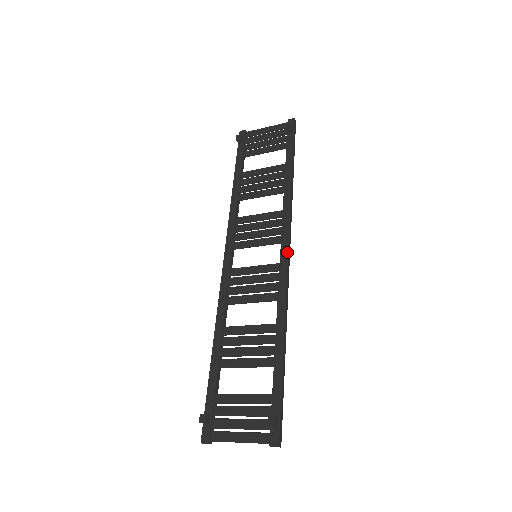
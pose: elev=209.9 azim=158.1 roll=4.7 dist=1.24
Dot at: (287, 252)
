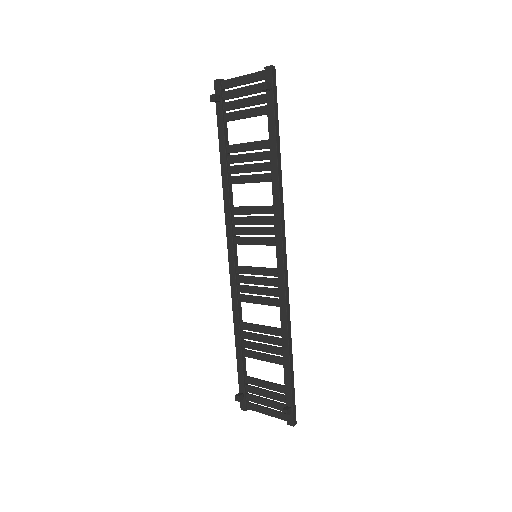
Dot at: (282, 260)
